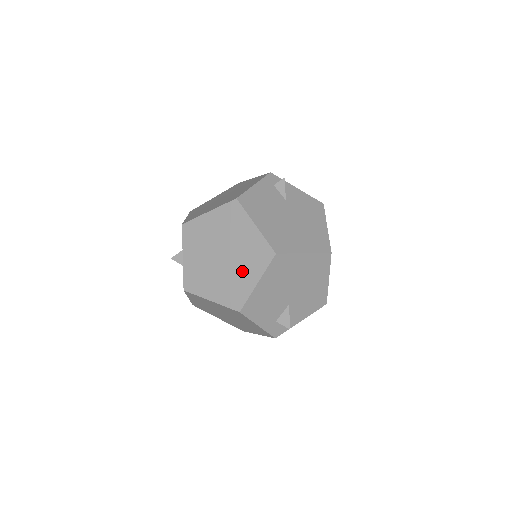
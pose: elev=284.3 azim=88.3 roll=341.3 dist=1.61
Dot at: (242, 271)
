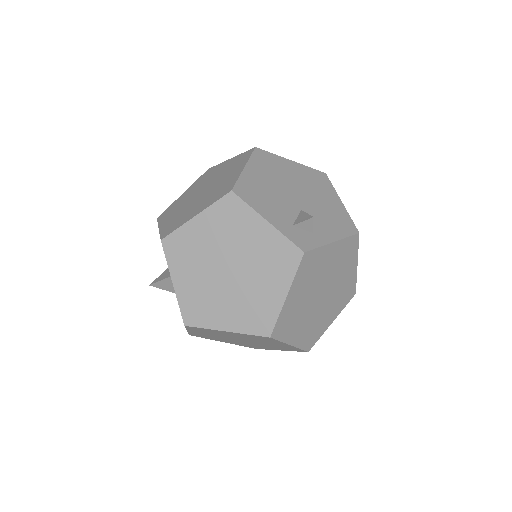
Dot at: (225, 178)
